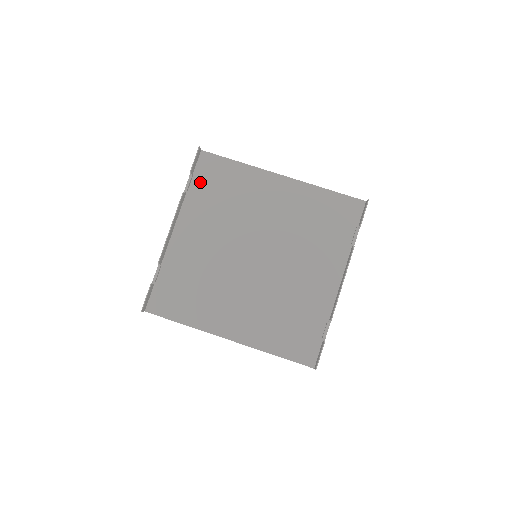
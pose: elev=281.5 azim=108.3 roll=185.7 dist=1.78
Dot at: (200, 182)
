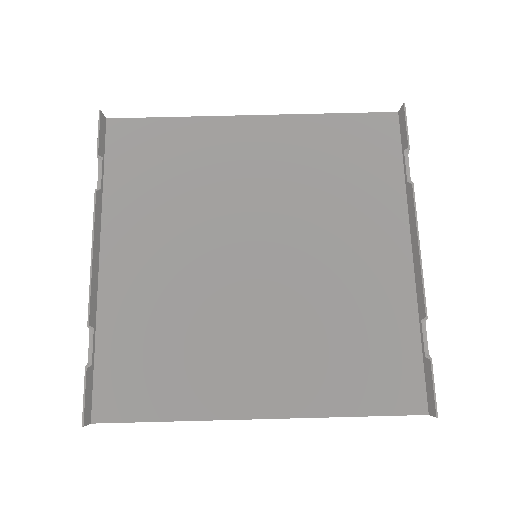
Dot at: (120, 168)
